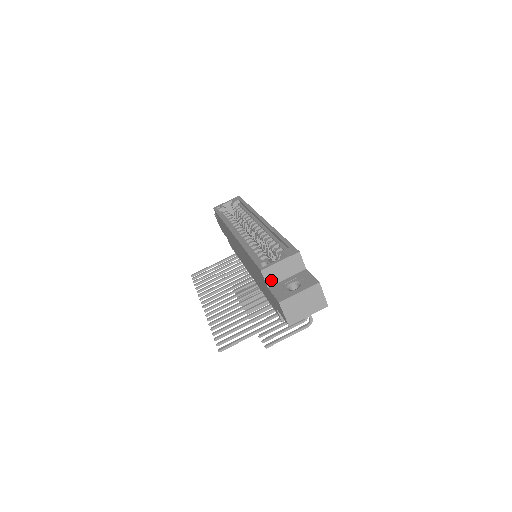
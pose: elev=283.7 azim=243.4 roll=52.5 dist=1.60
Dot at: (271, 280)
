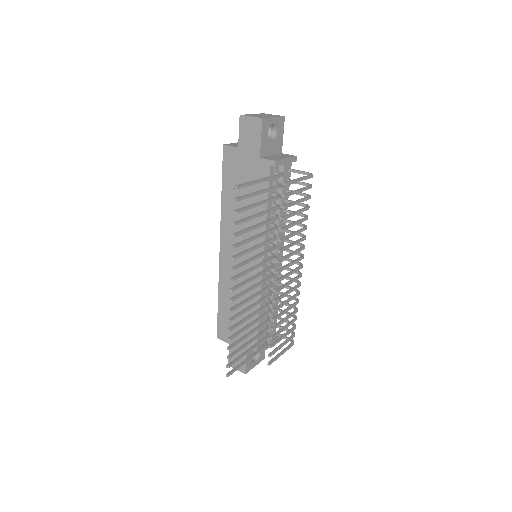
Dot at: (237, 146)
